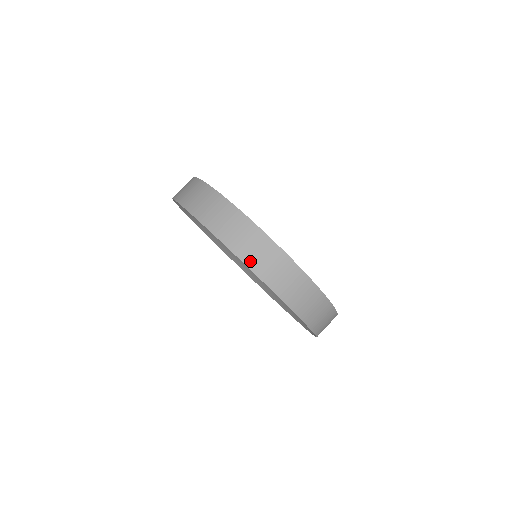
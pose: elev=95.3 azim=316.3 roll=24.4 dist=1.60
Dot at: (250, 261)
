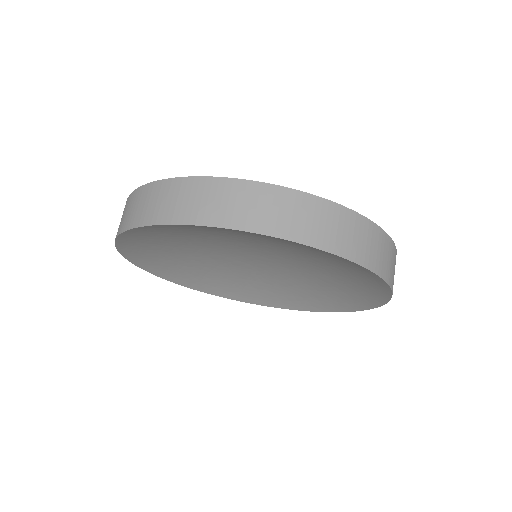
Dot at: (159, 217)
